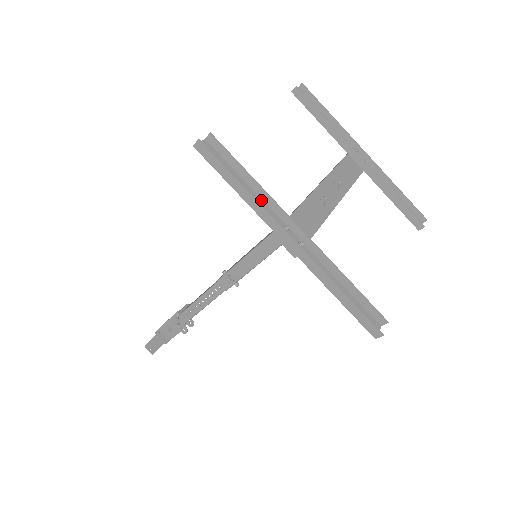
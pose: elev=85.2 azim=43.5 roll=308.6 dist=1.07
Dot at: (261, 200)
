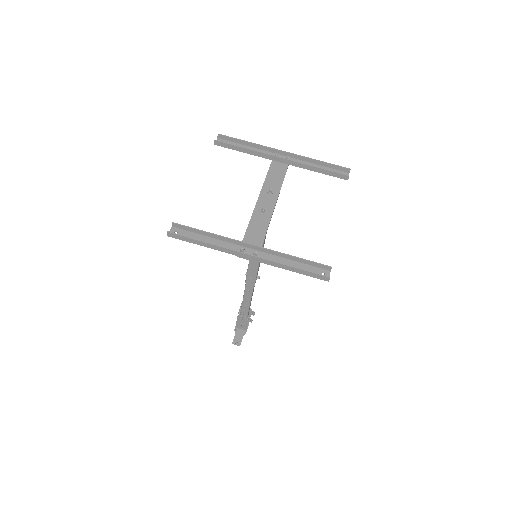
Dot at: (221, 241)
